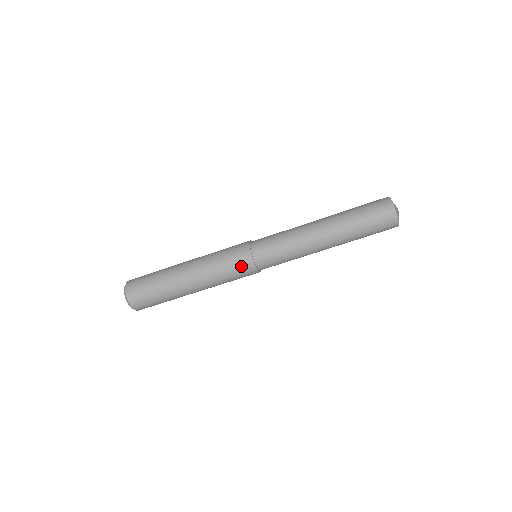
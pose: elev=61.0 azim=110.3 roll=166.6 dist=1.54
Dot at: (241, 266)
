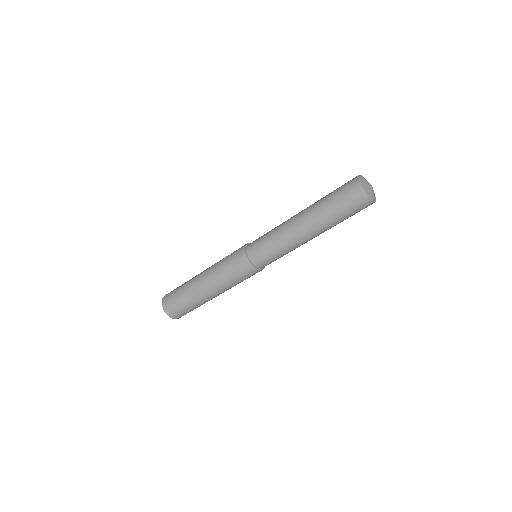
Dot at: (246, 273)
